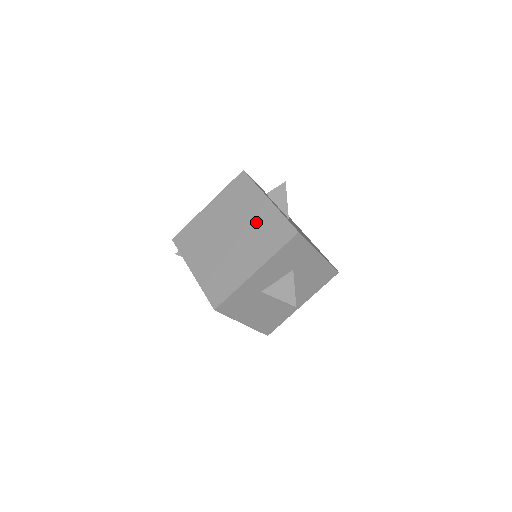
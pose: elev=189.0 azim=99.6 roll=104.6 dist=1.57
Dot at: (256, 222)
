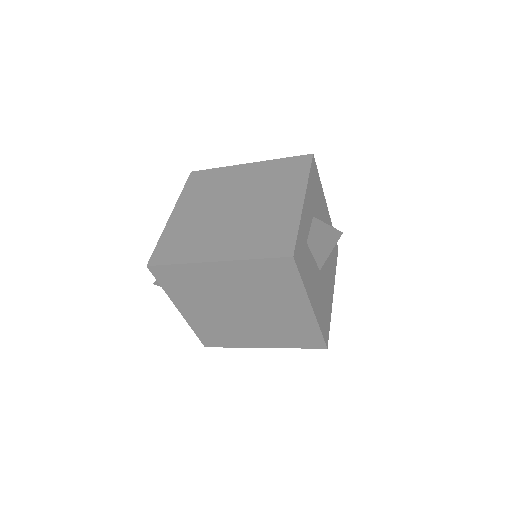
Dot at: (283, 318)
